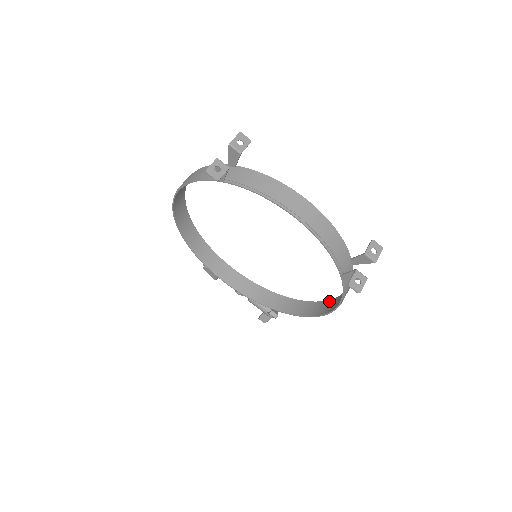
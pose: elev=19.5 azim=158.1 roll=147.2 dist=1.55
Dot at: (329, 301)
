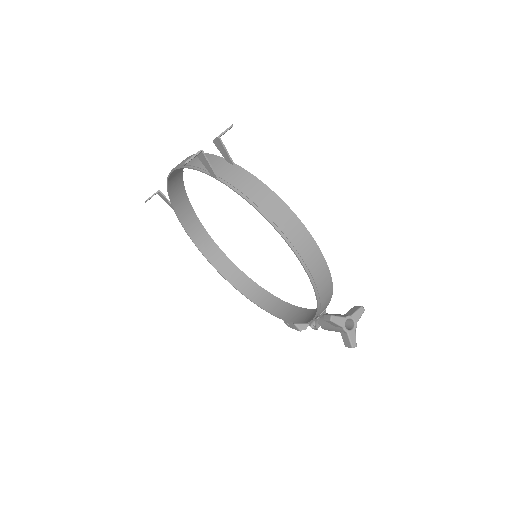
Dot at: (306, 235)
